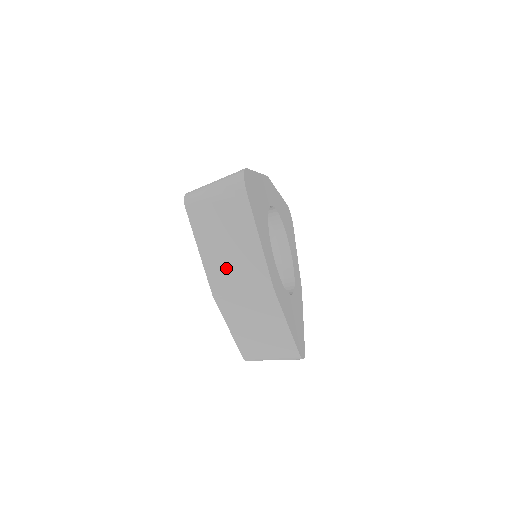
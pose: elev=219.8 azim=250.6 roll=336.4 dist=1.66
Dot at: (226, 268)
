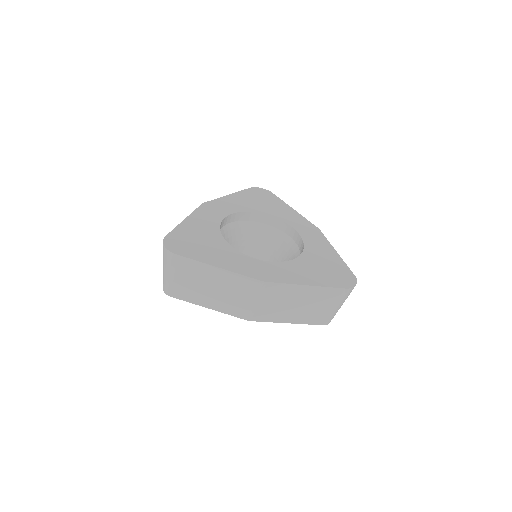
Dot at: (230, 300)
